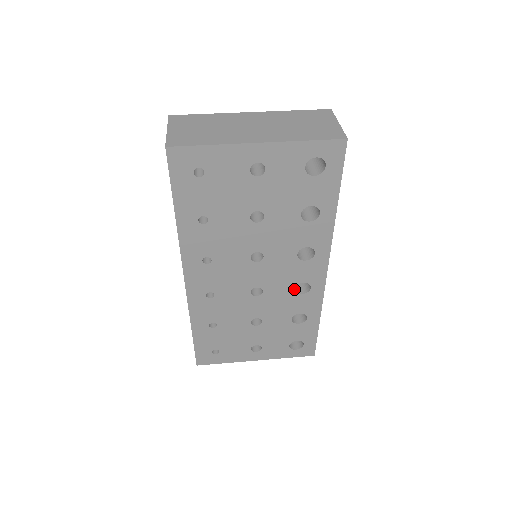
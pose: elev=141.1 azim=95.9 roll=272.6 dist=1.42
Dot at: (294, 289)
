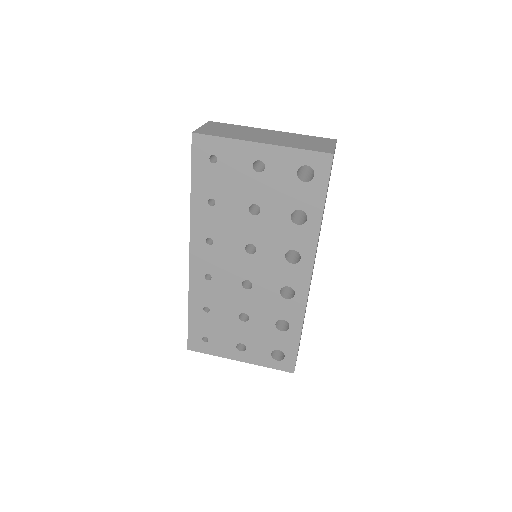
Dot at: (281, 292)
